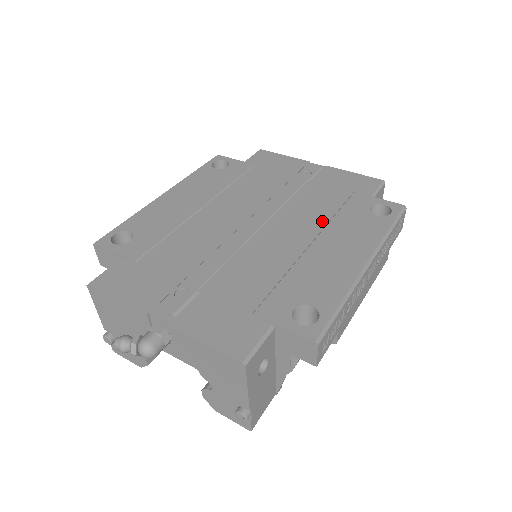
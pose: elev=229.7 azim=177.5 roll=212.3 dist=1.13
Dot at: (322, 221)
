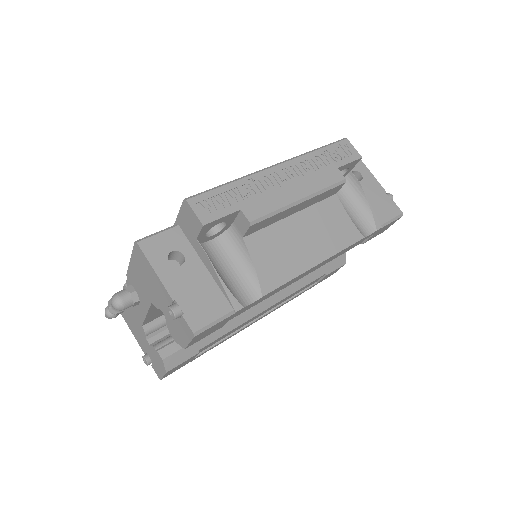
Dot at: occluded
